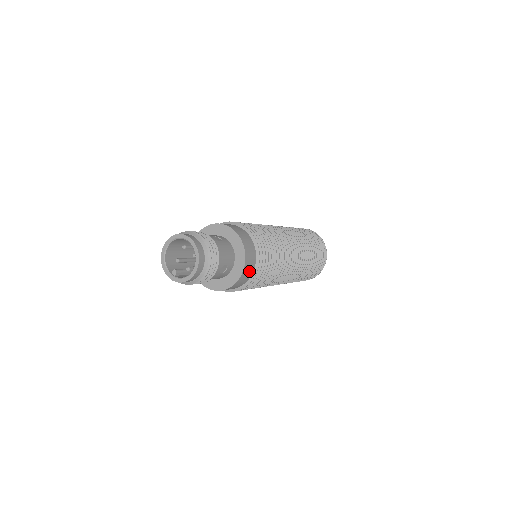
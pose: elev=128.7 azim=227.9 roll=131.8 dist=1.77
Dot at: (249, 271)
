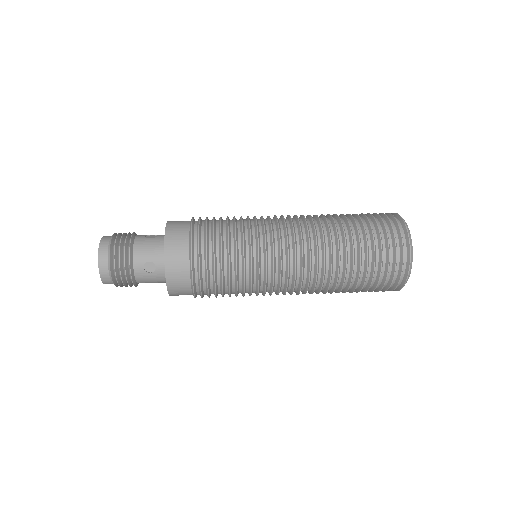
Dot at: occluded
